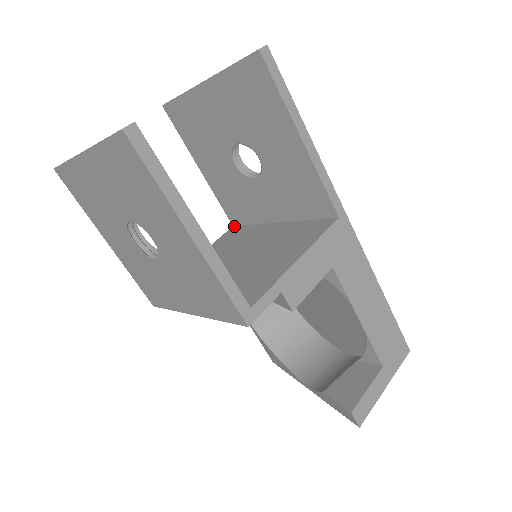
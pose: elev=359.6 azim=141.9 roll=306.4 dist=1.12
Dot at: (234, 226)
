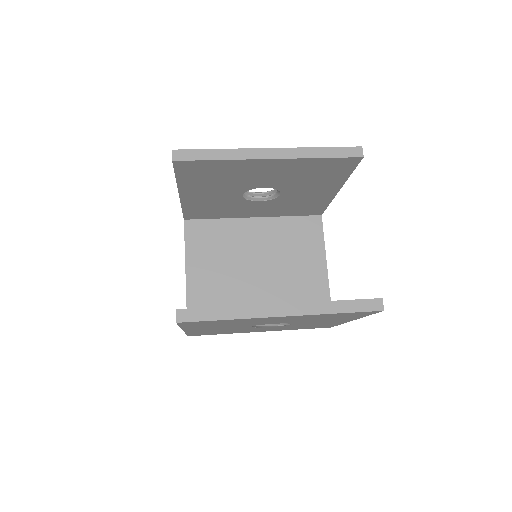
Dot at: (187, 220)
